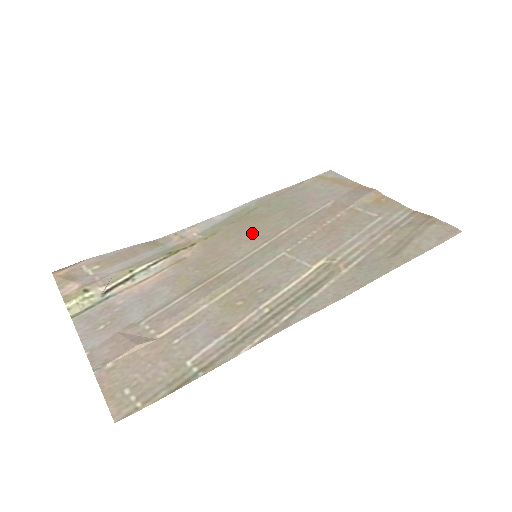
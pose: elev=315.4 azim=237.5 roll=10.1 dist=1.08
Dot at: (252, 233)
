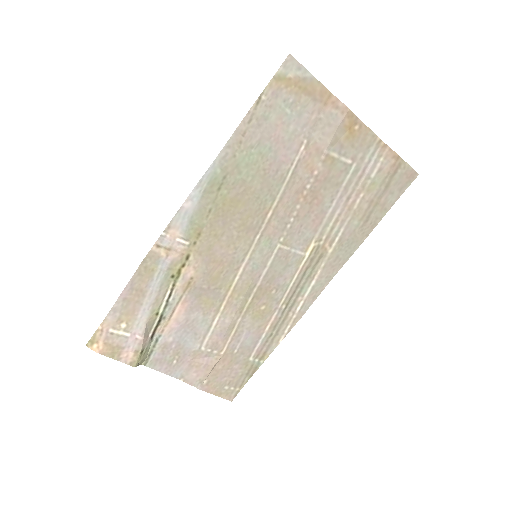
Dot at: (239, 225)
